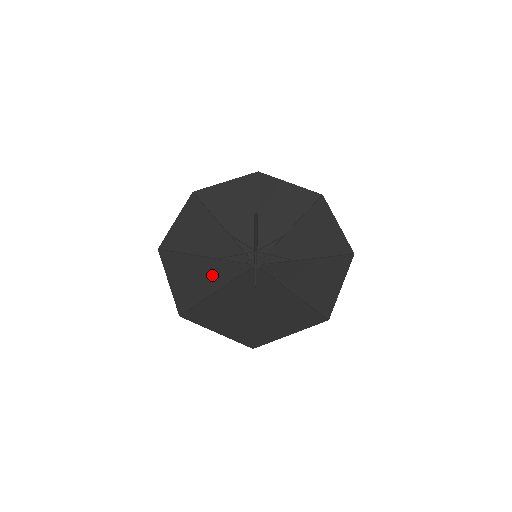
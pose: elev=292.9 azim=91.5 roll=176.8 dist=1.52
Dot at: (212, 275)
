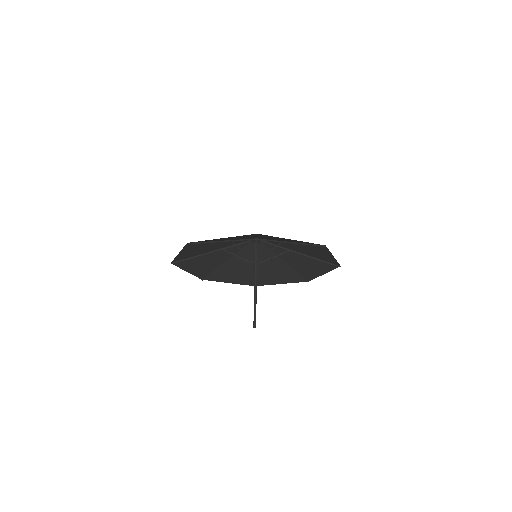
Dot at: (219, 257)
